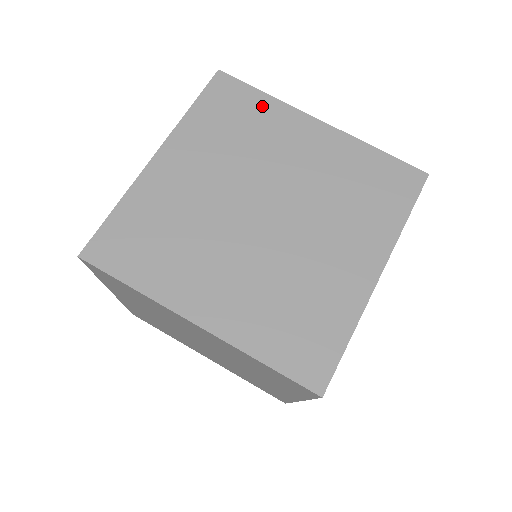
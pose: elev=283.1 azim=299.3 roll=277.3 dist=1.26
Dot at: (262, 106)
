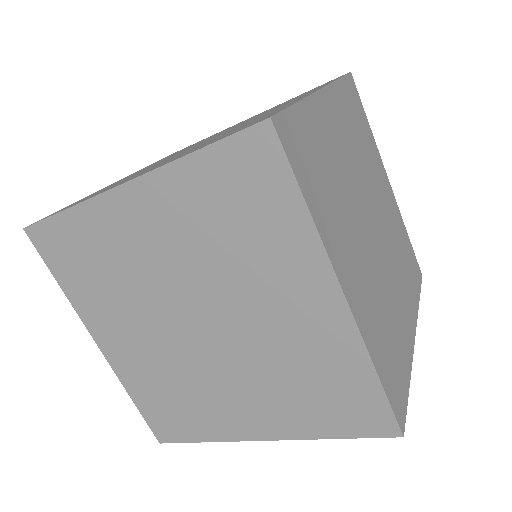
Dot at: (287, 222)
